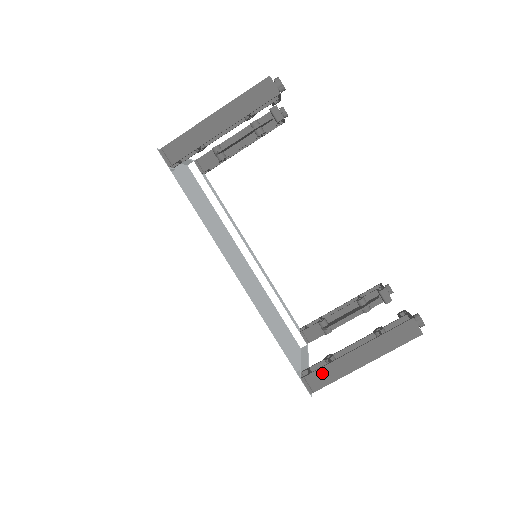
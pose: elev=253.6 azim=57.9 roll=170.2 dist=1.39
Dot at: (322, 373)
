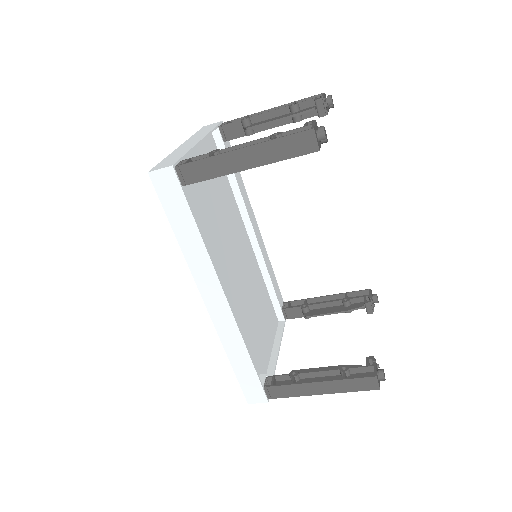
Dot at: (283, 389)
